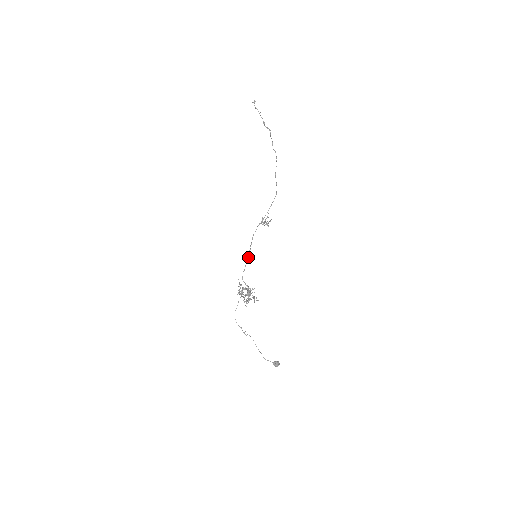
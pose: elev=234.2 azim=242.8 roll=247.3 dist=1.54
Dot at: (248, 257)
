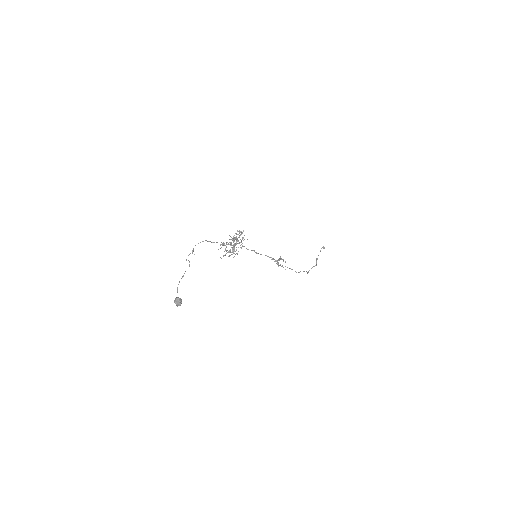
Dot at: occluded
